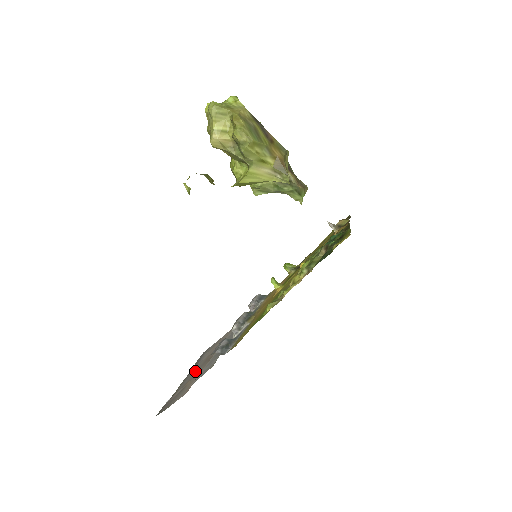
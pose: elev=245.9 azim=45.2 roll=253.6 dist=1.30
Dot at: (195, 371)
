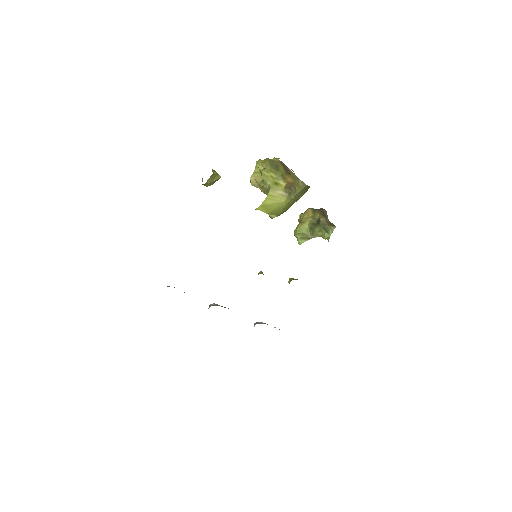
Dot at: occluded
